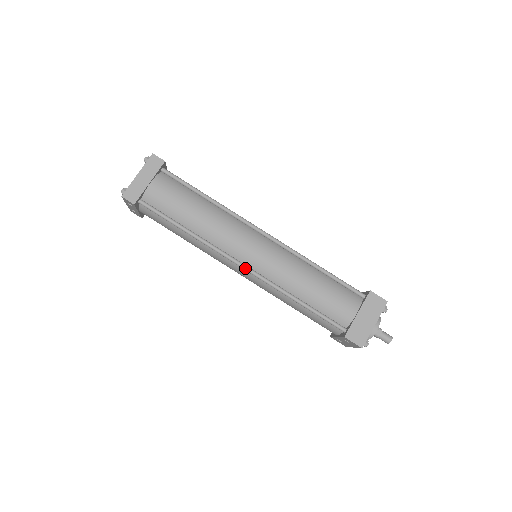
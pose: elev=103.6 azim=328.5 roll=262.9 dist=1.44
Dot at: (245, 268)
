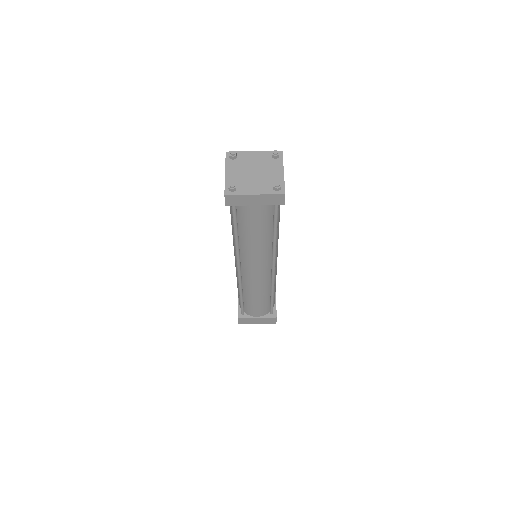
Dot at: (238, 271)
